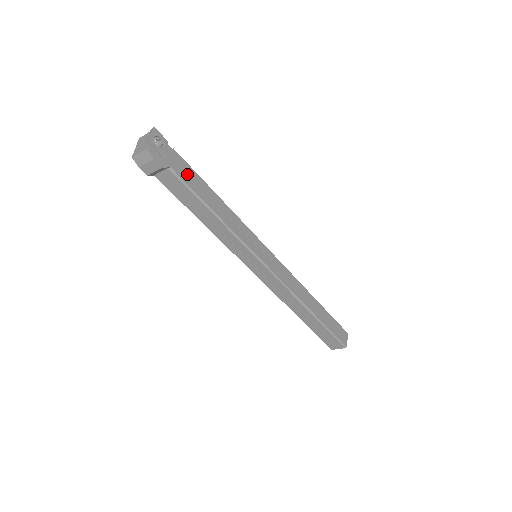
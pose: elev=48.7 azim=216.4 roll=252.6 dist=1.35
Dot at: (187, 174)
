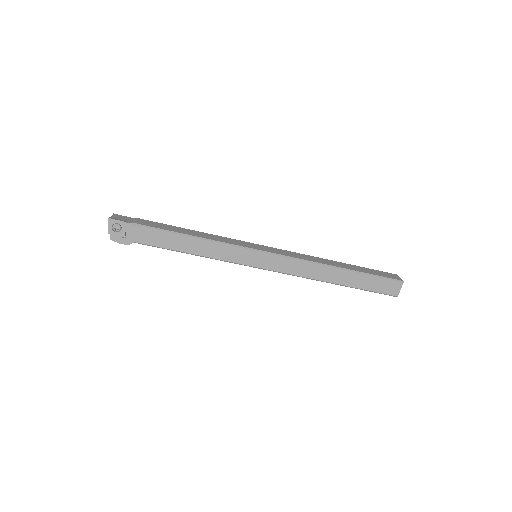
Dot at: (152, 237)
